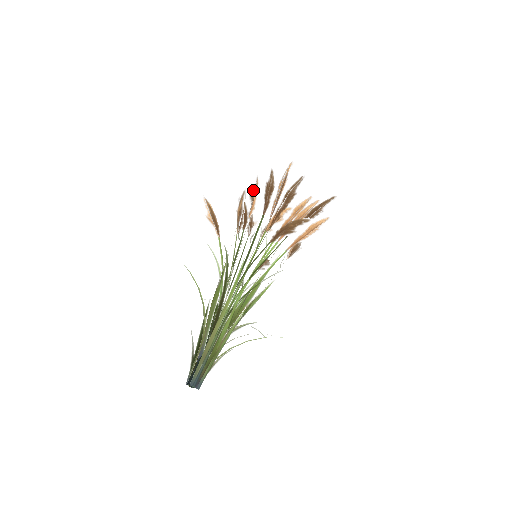
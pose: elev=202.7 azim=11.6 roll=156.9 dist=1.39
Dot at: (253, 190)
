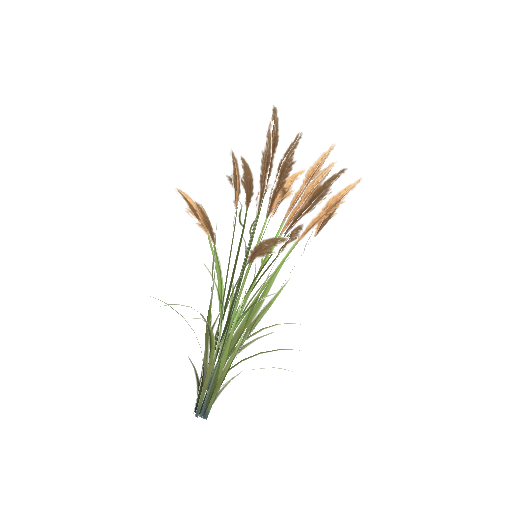
Dot at: (230, 171)
